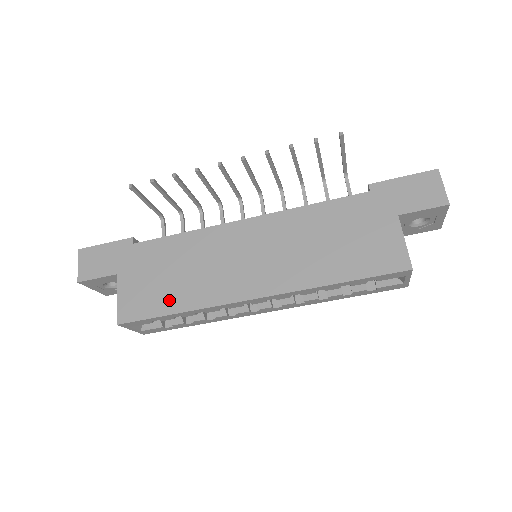
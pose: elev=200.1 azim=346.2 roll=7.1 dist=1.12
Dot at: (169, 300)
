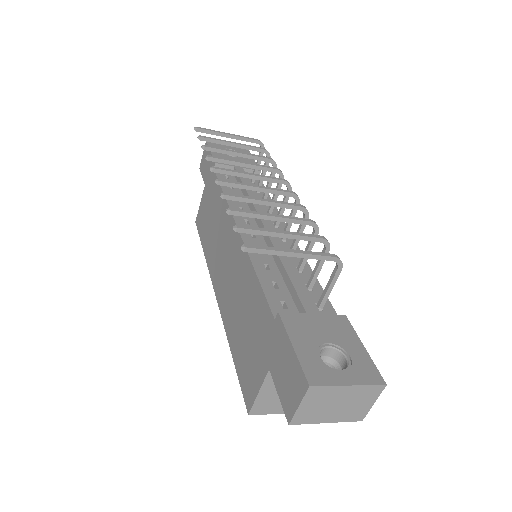
Dot at: (205, 237)
